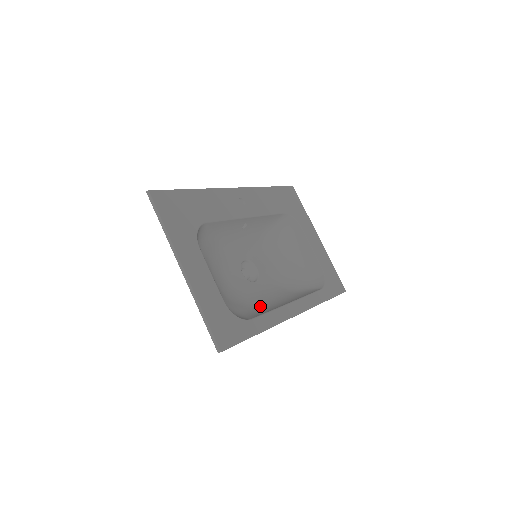
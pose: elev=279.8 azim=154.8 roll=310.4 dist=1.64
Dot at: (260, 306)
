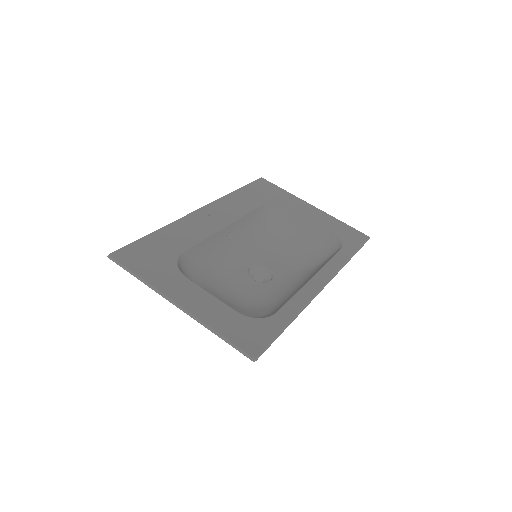
Dot at: (284, 298)
